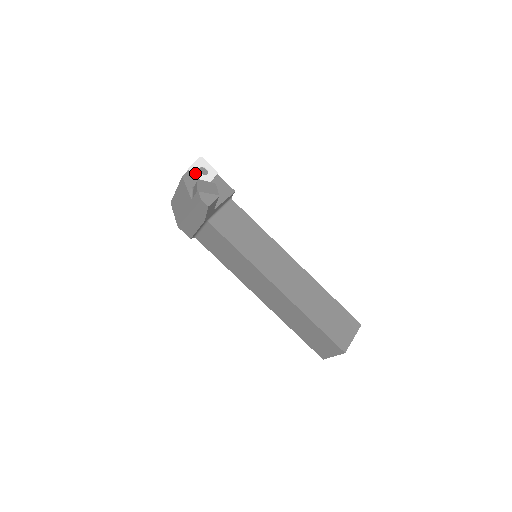
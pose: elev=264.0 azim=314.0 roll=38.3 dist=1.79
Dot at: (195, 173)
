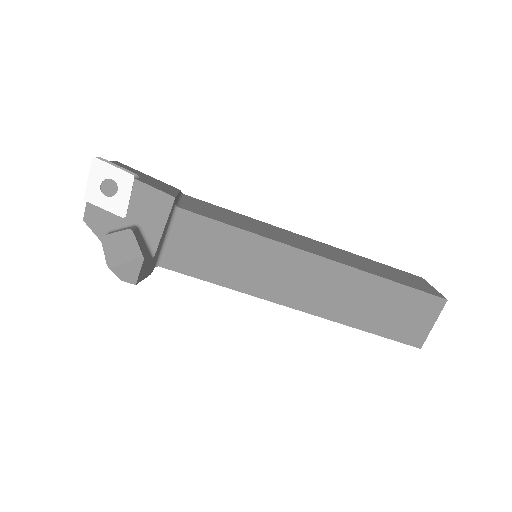
Dot at: (98, 202)
